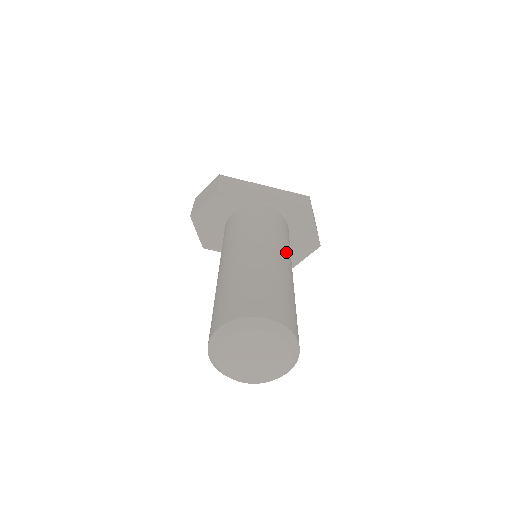
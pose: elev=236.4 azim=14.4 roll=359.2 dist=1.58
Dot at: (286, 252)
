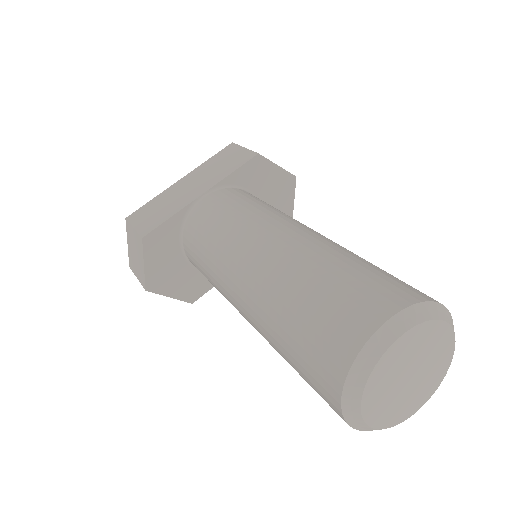
Dot at: (286, 219)
